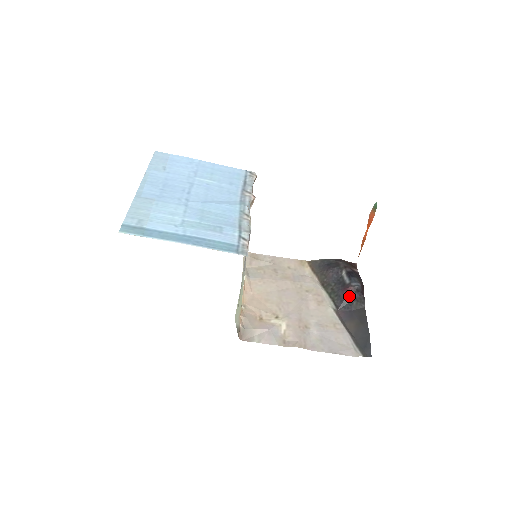
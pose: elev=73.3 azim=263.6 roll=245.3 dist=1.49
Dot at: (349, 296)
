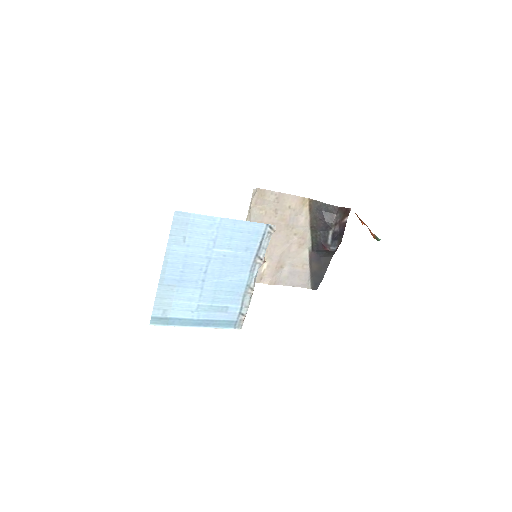
Dot at: (324, 250)
